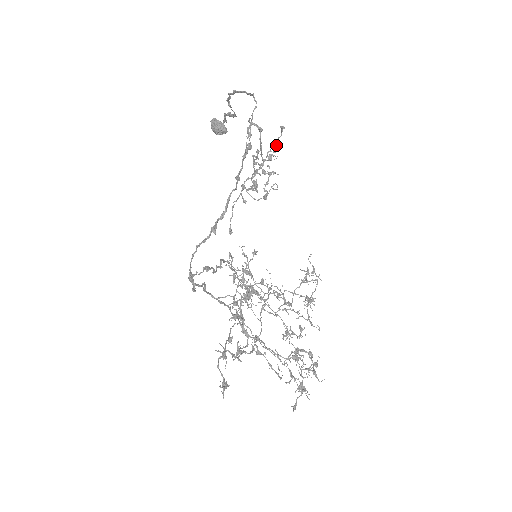
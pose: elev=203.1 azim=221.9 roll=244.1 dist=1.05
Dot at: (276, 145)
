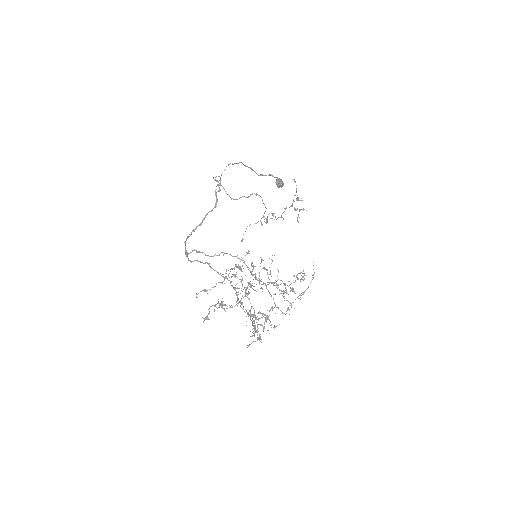
Dot at: (296, 191)
